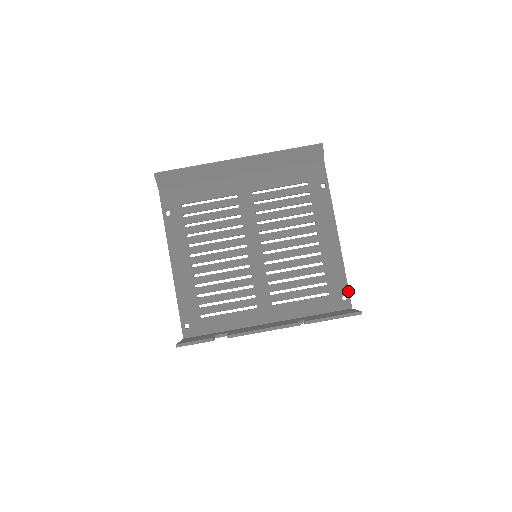
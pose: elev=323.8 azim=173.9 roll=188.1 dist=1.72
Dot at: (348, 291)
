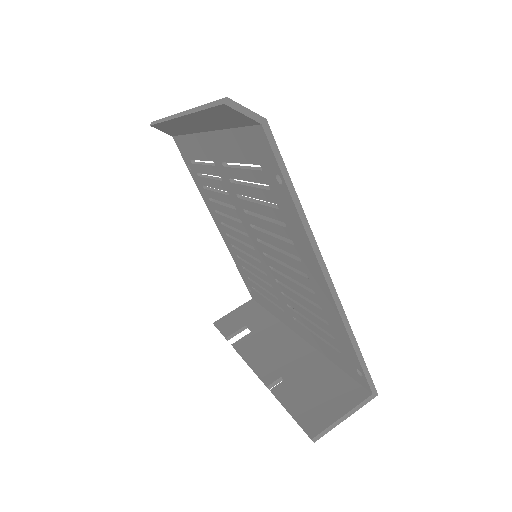
Dot at: (361, 369)
